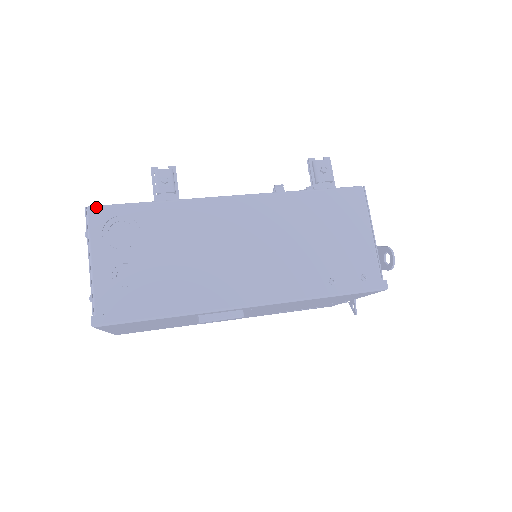
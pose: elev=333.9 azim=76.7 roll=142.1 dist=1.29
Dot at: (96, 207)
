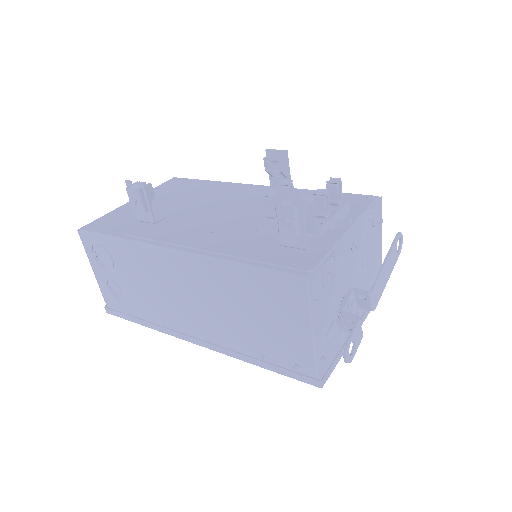
Dot at: (83, 233)
